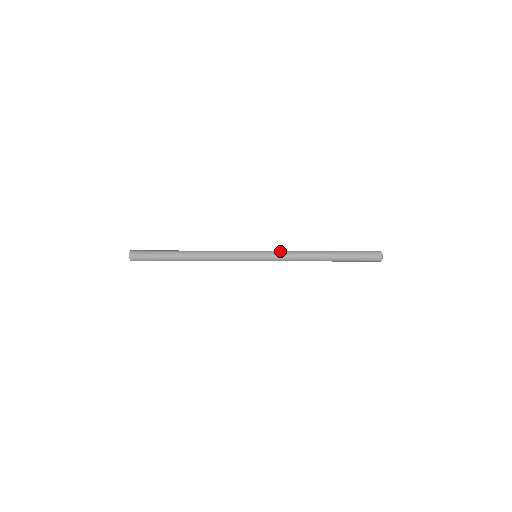
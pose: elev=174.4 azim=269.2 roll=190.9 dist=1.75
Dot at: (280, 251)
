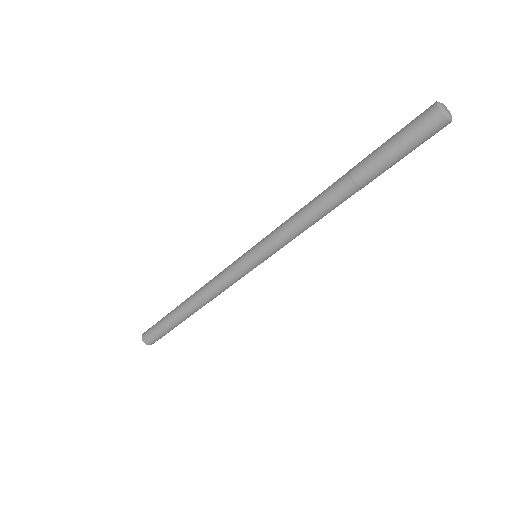
Dot at: (277, 227)
